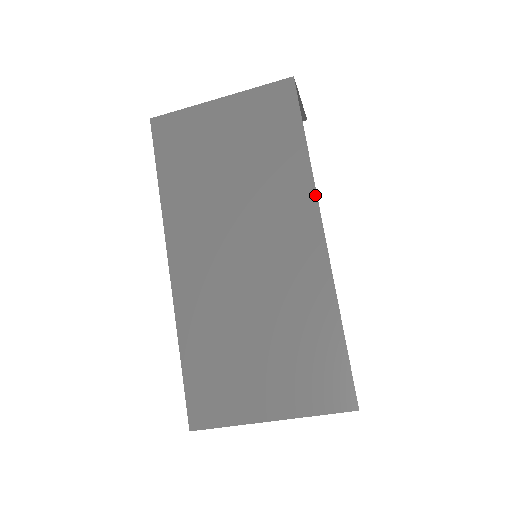
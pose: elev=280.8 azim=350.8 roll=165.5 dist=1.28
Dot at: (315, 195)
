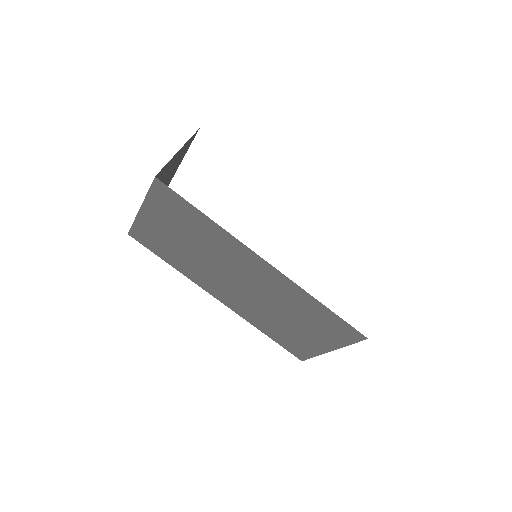
Dot at: (242, 244)
